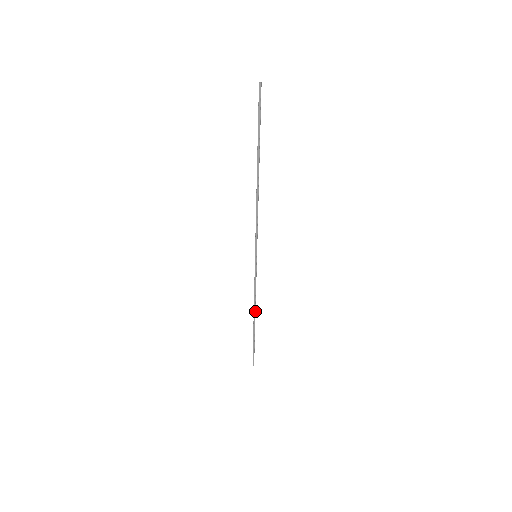
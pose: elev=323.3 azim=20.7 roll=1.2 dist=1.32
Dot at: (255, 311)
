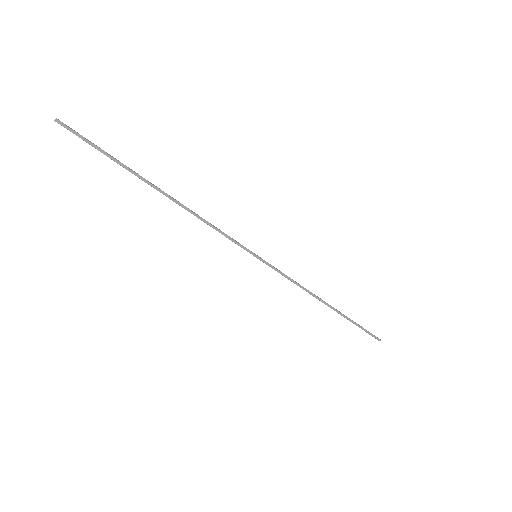
Dot at: (319, 299)
